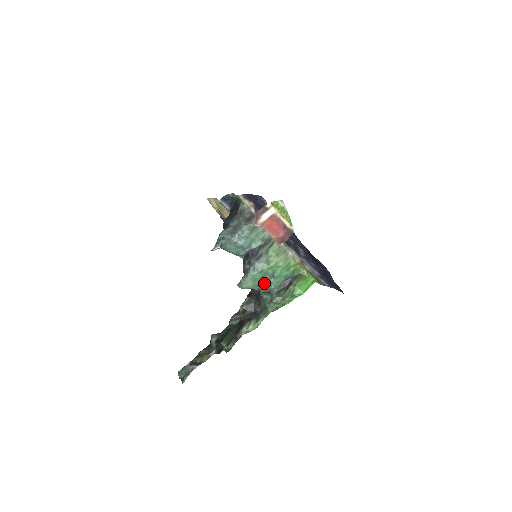
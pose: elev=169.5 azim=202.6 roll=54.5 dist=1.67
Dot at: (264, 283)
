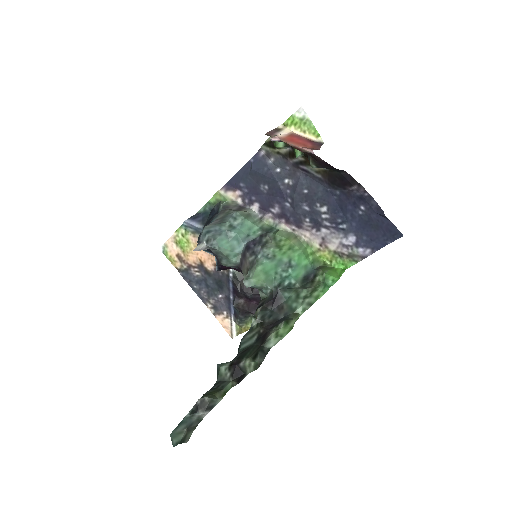
Dot at: (280, 276)
